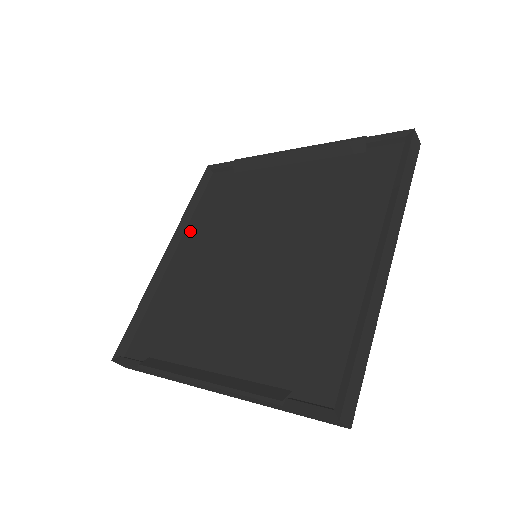
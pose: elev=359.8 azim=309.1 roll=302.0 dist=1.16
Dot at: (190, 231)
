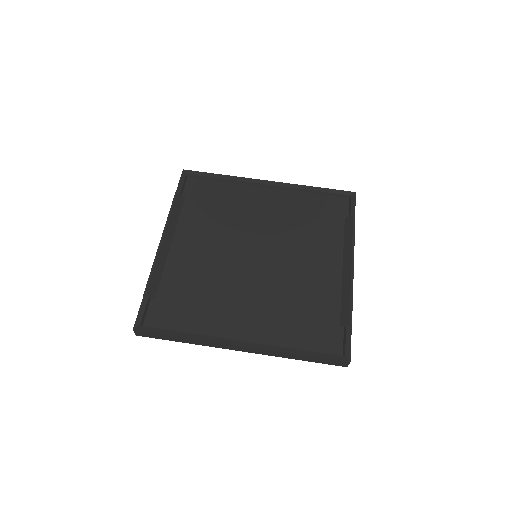
Dot at: (289, 195)
